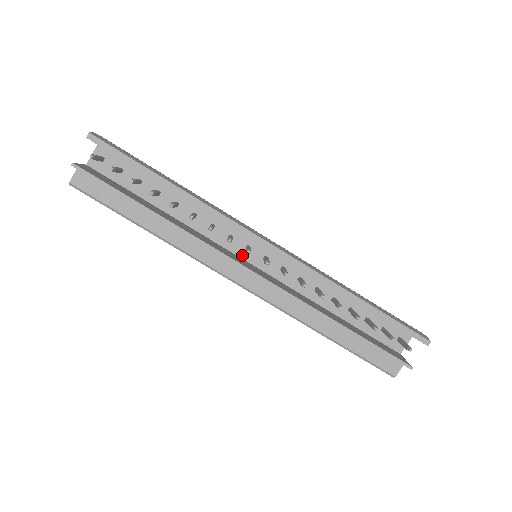
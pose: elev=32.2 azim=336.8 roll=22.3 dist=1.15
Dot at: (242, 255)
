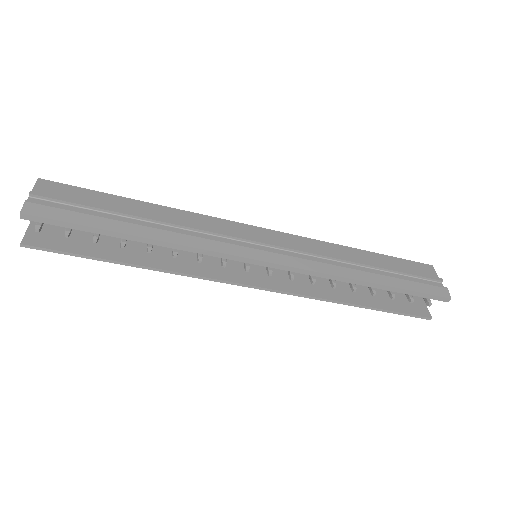
Dot at: occluded
